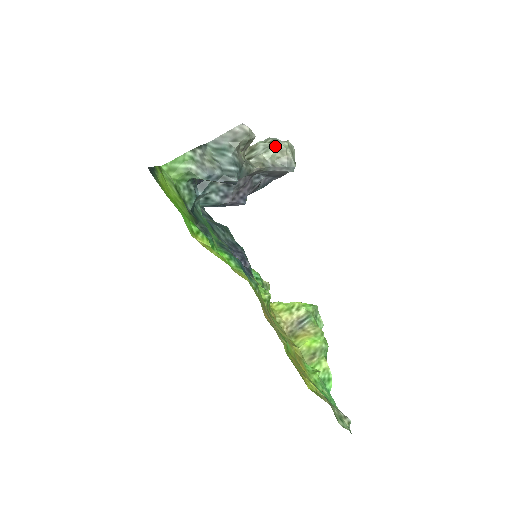
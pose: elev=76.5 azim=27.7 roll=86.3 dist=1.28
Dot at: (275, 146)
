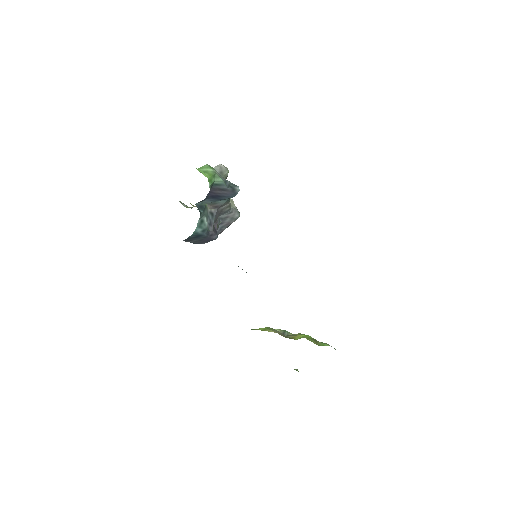
Dot at: occluded
